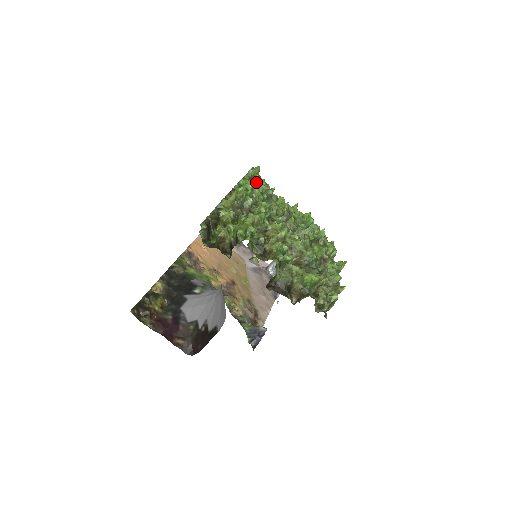
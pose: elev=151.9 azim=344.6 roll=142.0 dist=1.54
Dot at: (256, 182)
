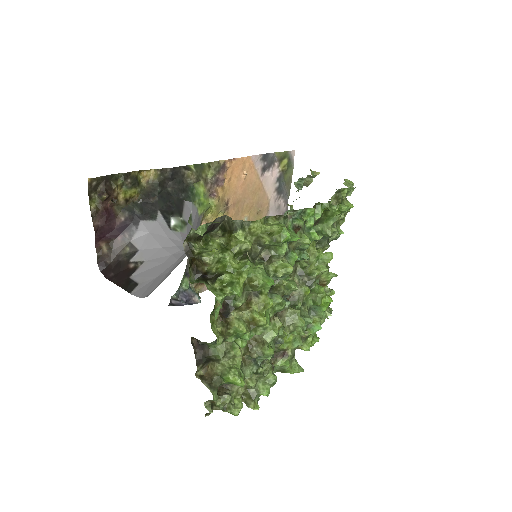
Dot at: (329, 217)
